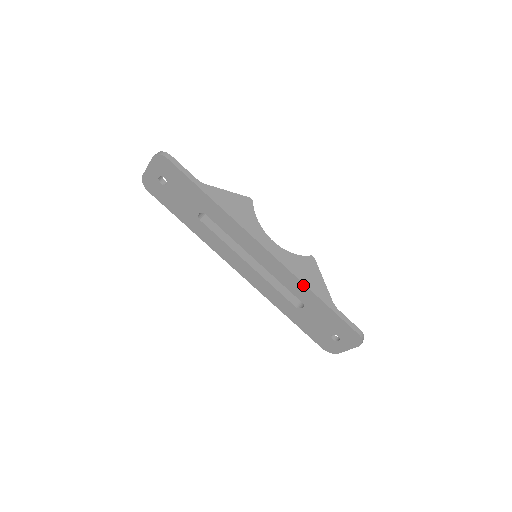
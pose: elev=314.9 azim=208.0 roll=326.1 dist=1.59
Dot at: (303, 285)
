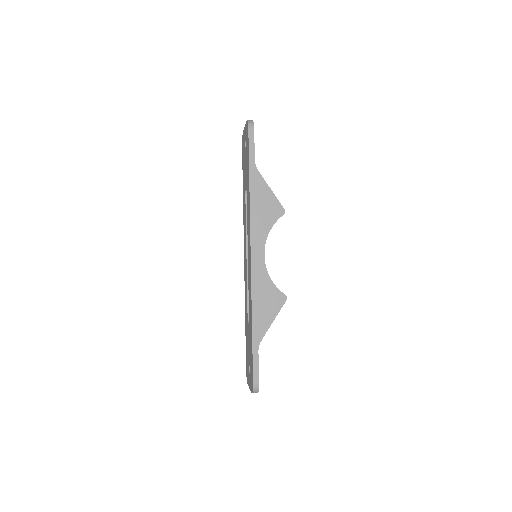
Dot at: (251, 306)
